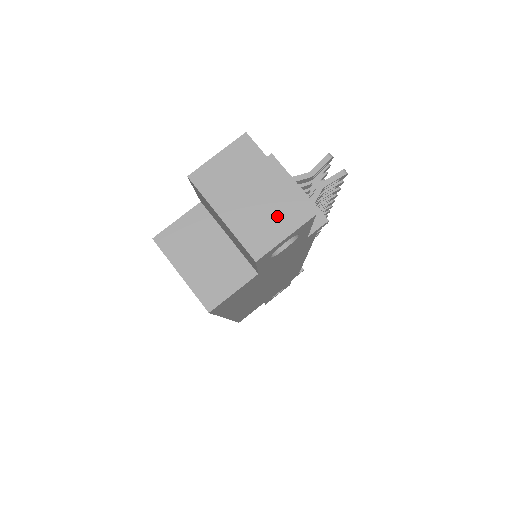
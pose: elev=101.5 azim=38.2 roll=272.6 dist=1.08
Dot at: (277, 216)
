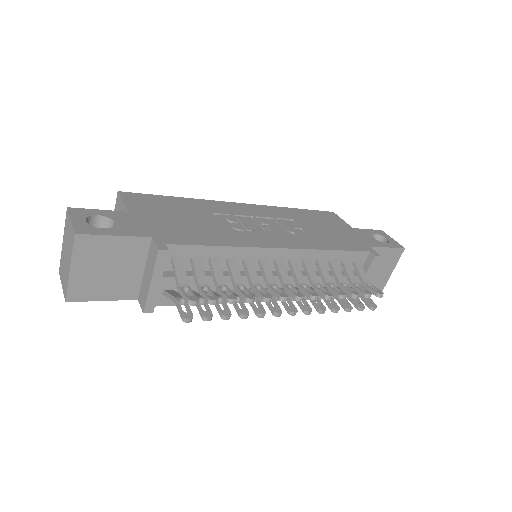
Dot at: (64, 276)
